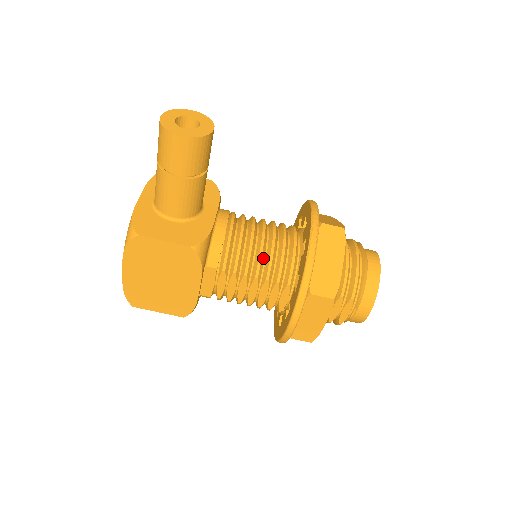
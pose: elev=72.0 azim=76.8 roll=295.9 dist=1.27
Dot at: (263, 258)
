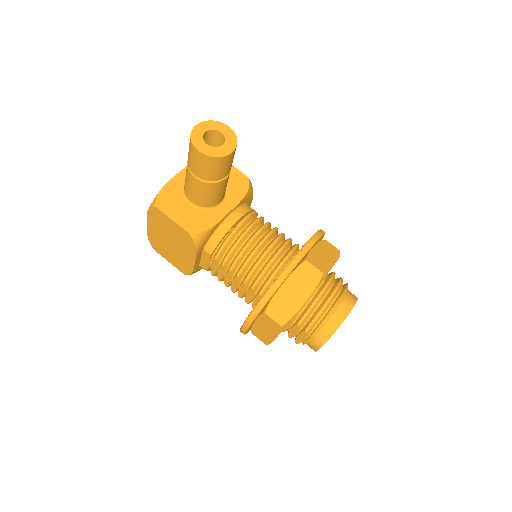
Dot at: (249, 264)
